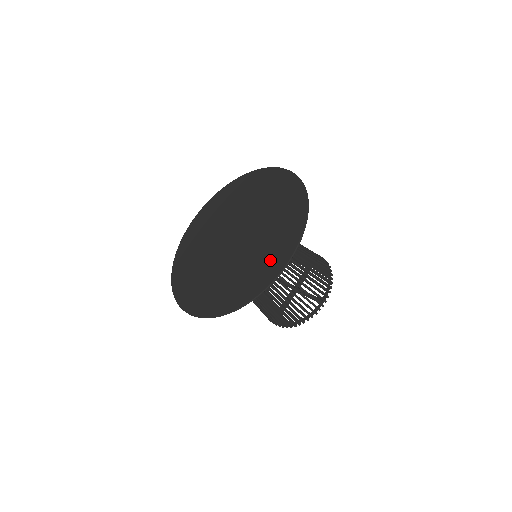
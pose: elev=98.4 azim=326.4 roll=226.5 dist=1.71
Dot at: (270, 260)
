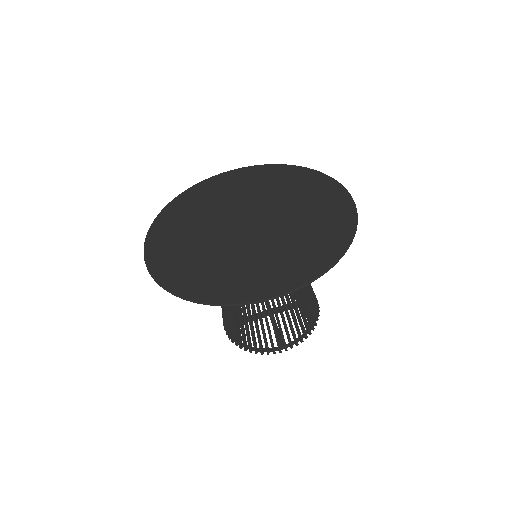
Dot at: (260, 279)
